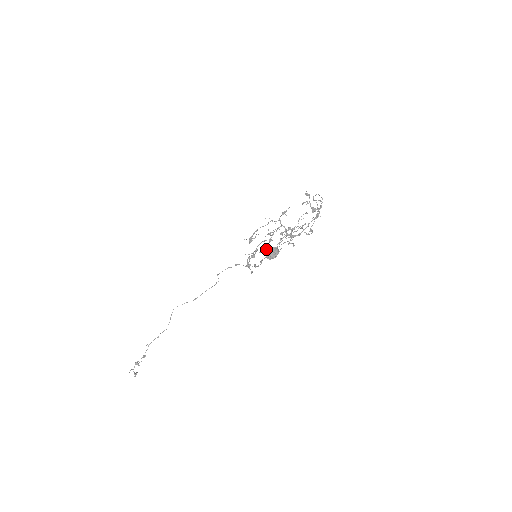
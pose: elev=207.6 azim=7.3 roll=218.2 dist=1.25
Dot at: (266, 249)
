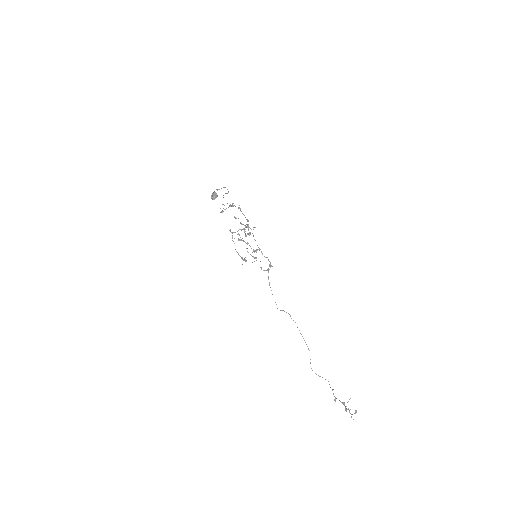
Dot at: (255, 250)
